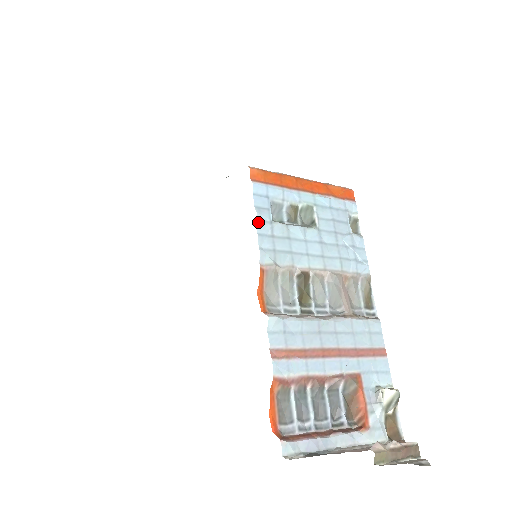
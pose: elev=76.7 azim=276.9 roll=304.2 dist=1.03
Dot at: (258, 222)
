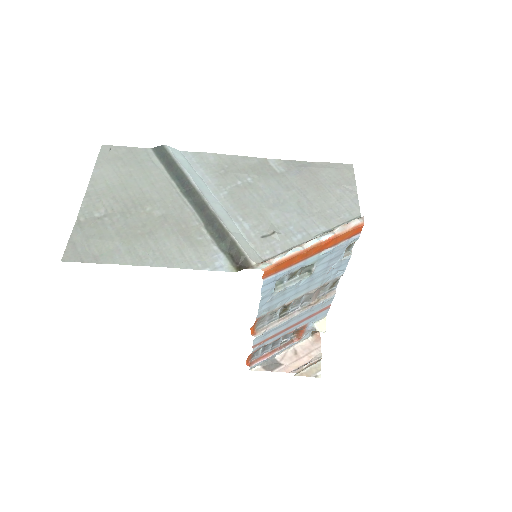
Dot at: (261, 300)
